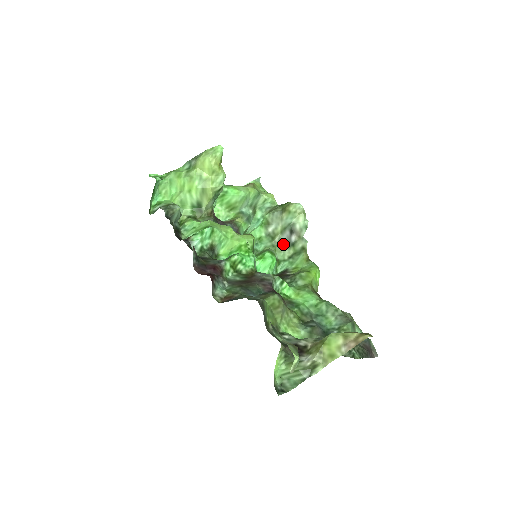
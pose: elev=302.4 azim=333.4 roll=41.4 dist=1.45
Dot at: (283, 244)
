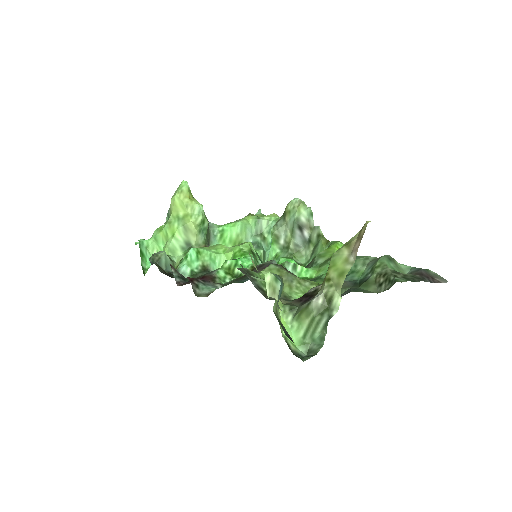
Dot at: (301, 248)
